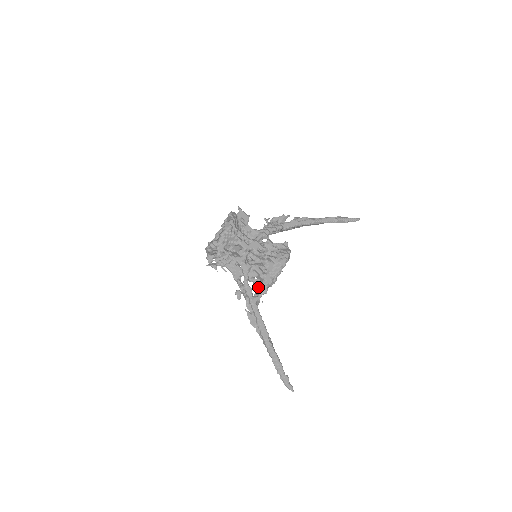
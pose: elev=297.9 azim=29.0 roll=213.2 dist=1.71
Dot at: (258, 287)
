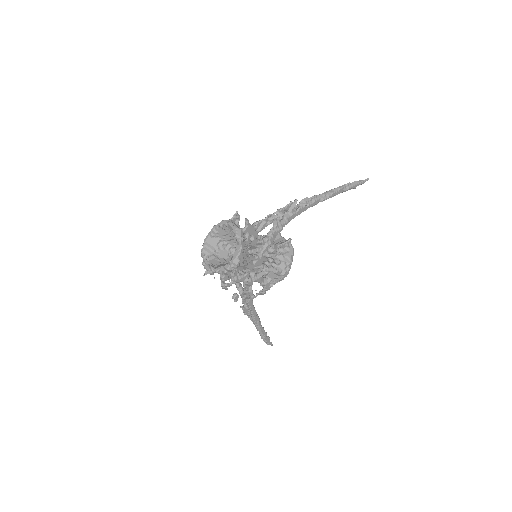
Dot at: occluded
